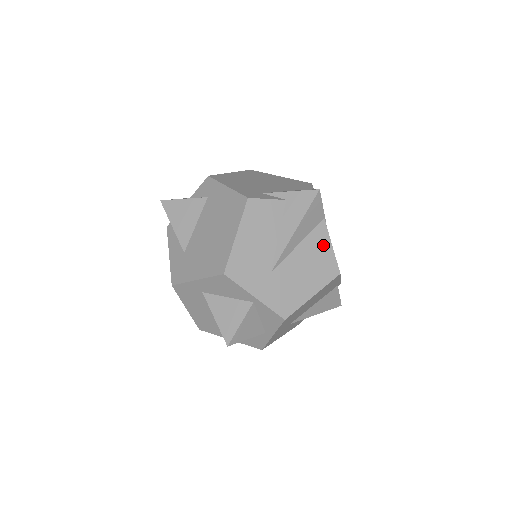
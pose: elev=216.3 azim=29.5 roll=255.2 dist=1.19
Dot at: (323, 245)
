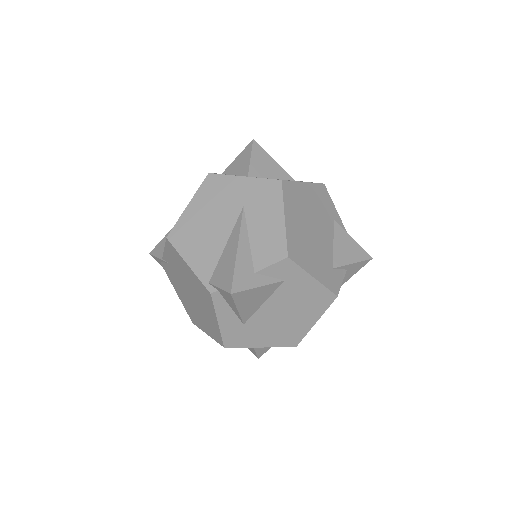
Dot at: occluded
